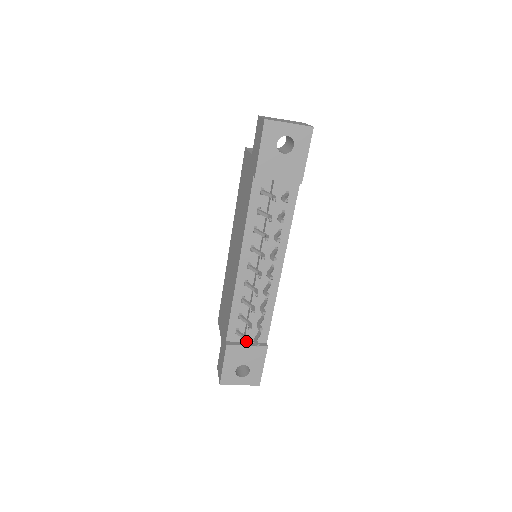
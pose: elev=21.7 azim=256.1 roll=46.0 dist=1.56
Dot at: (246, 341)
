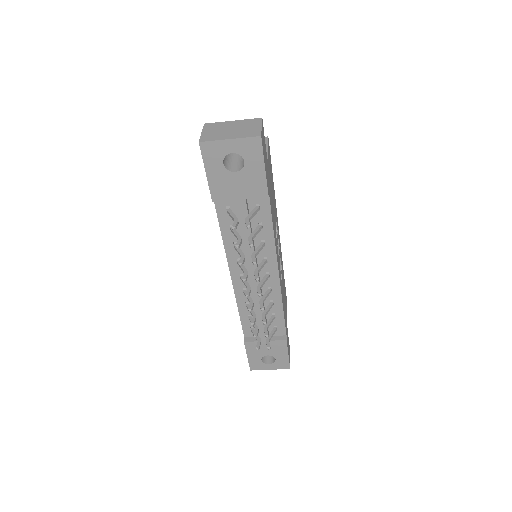
Dot at: (257, 344)
